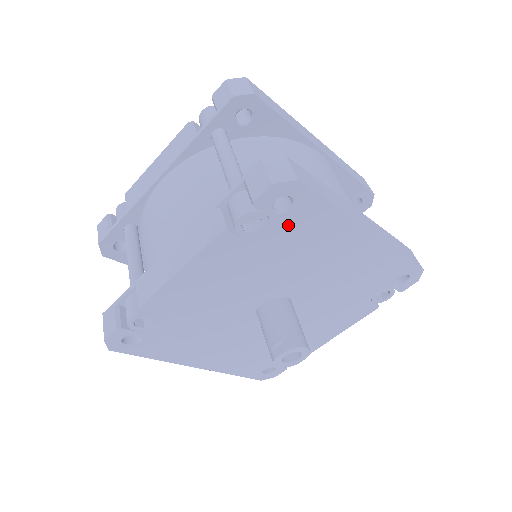
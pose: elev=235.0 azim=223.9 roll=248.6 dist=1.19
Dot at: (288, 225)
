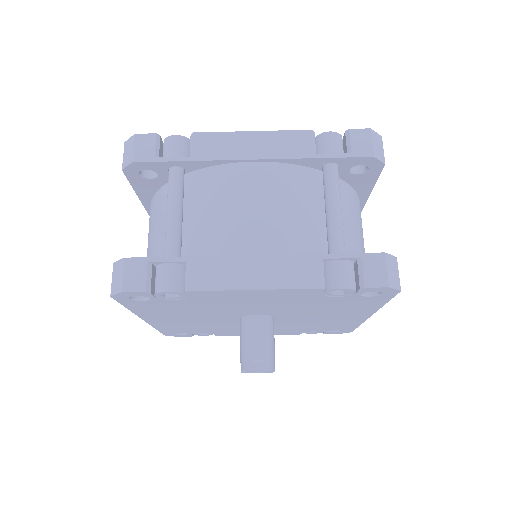
Dot at: (352, 300)
